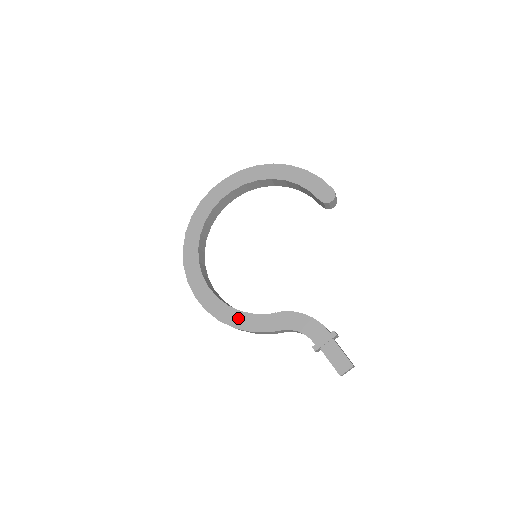
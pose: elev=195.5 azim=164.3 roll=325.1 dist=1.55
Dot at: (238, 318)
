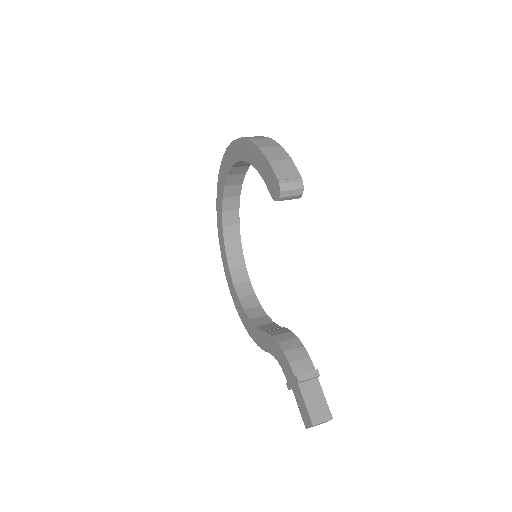
Dot at: (249, 326)
